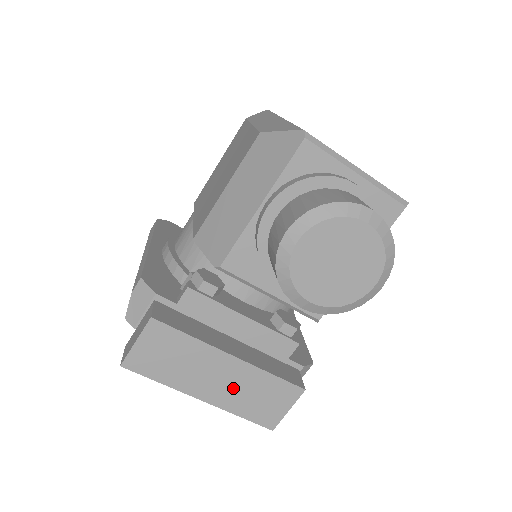
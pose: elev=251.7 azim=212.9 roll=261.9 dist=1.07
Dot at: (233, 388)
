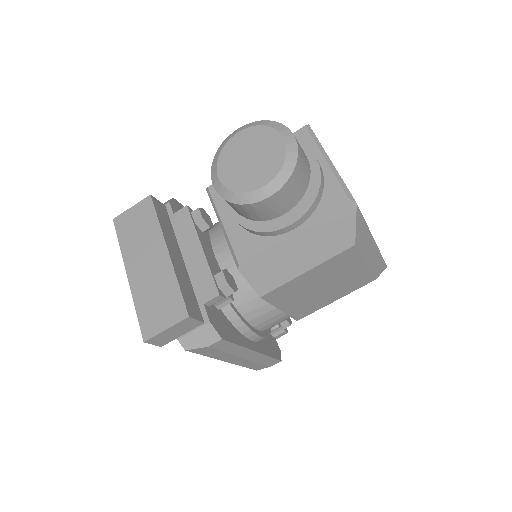
Dot at: (150, 279)
